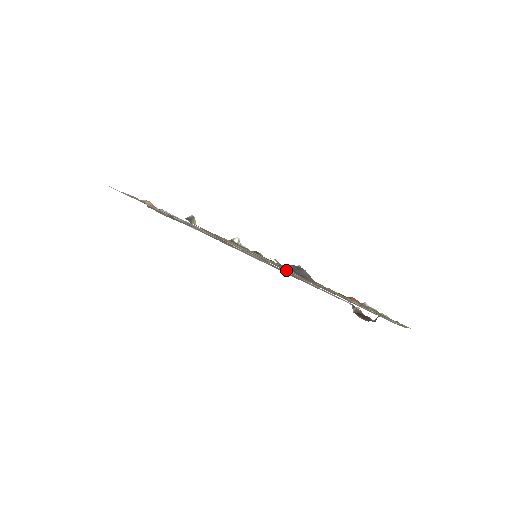
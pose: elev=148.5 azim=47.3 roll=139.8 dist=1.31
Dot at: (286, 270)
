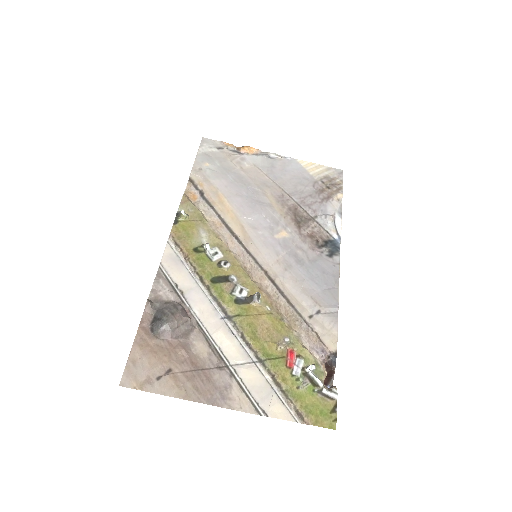
Dot at: (186, 307)
